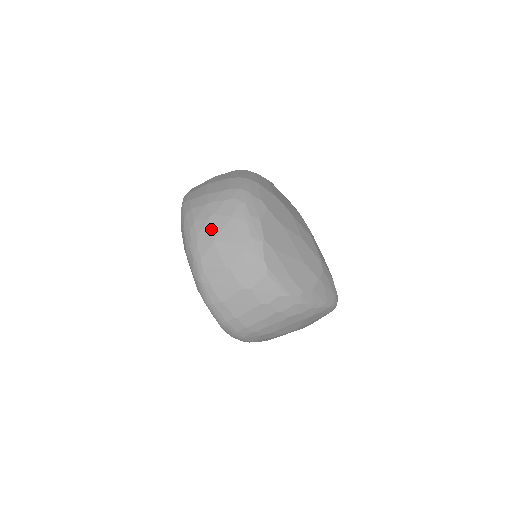
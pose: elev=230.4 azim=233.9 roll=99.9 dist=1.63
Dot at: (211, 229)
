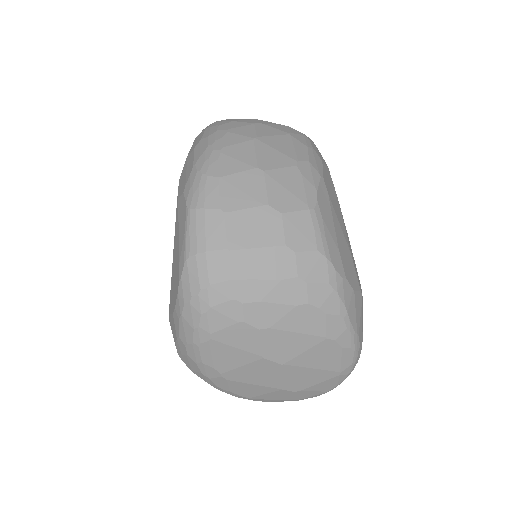
Dot at: (255, 130)
